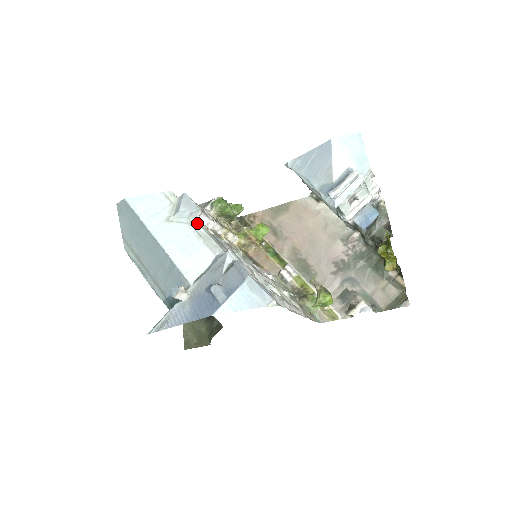
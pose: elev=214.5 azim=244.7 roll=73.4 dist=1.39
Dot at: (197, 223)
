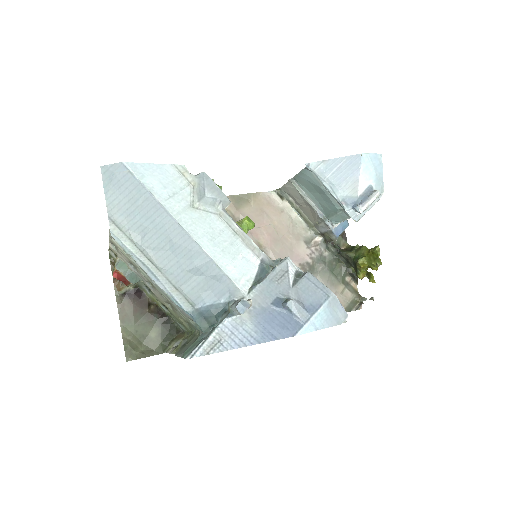
Dot at: (229, 216)
